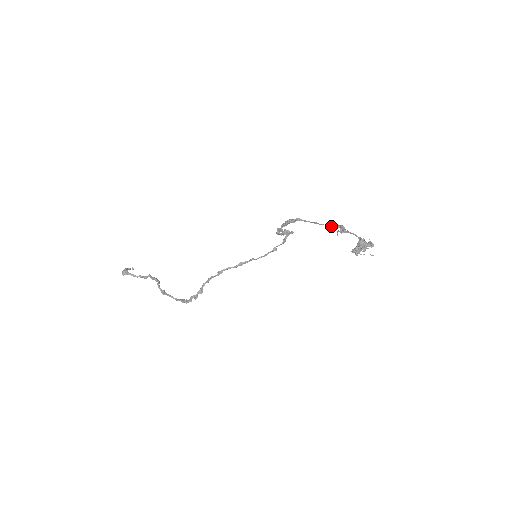
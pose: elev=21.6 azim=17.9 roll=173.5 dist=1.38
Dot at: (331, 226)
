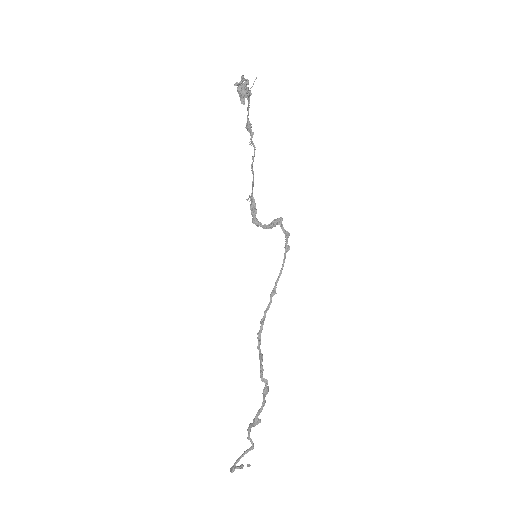
Dot at: (254, 147)
